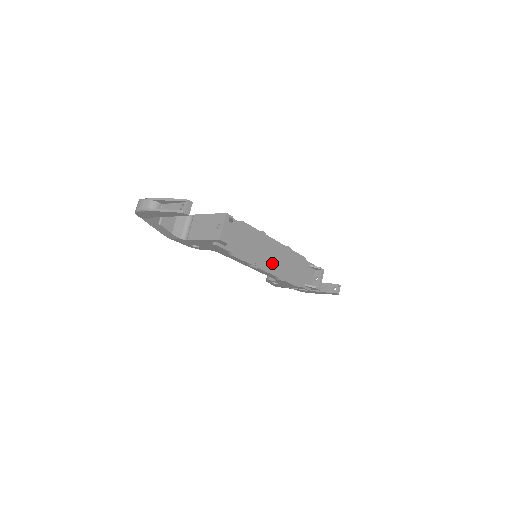
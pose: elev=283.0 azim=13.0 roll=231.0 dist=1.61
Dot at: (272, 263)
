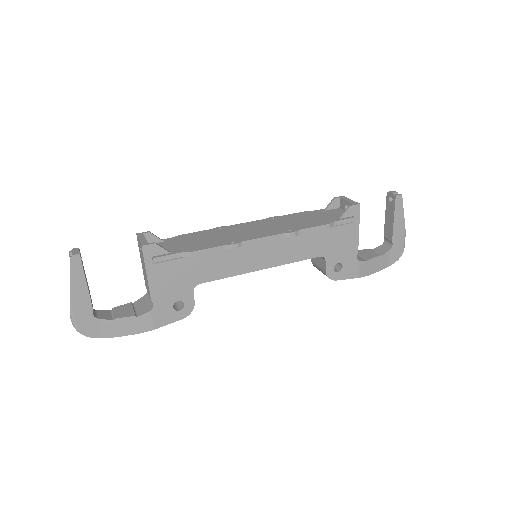
Dot at: (260, 232)
